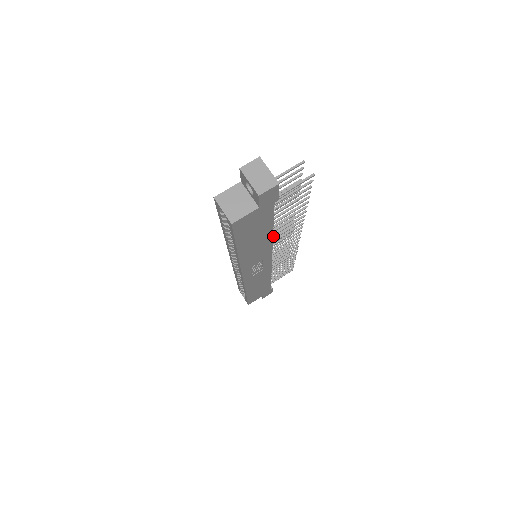
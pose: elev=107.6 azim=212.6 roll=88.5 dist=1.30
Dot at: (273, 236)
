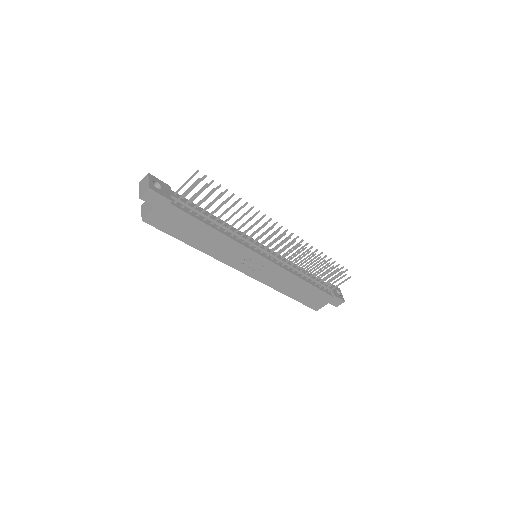
Dot at: (266, 238)
